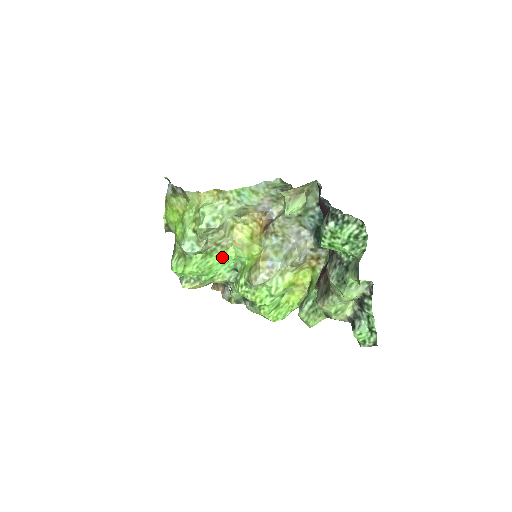
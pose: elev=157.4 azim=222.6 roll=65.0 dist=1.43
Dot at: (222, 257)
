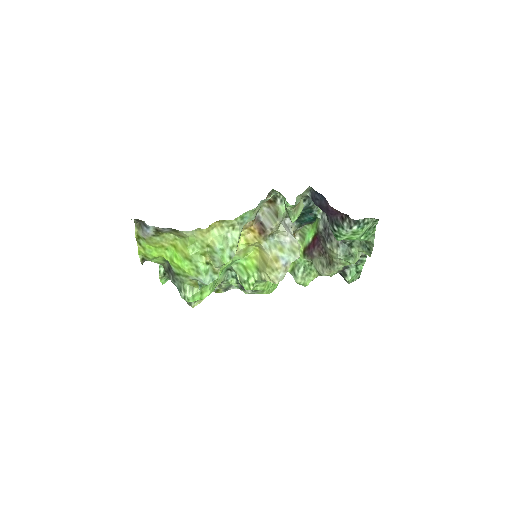
Dot at: (223, 268)
